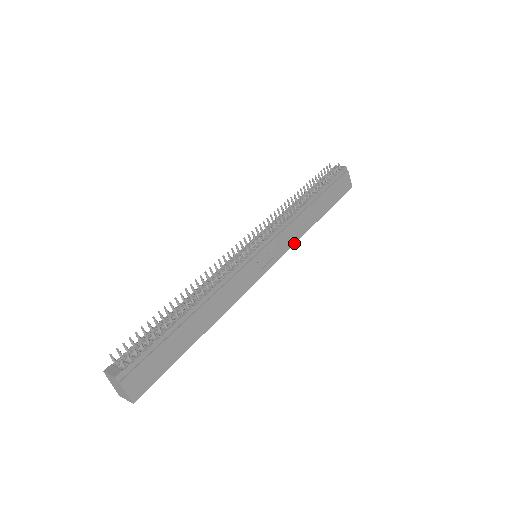
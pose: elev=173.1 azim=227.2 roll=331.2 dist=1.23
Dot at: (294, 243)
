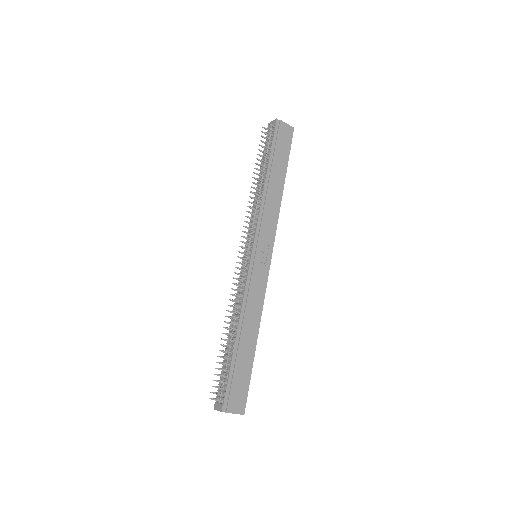
Dot at: (277, 221)
